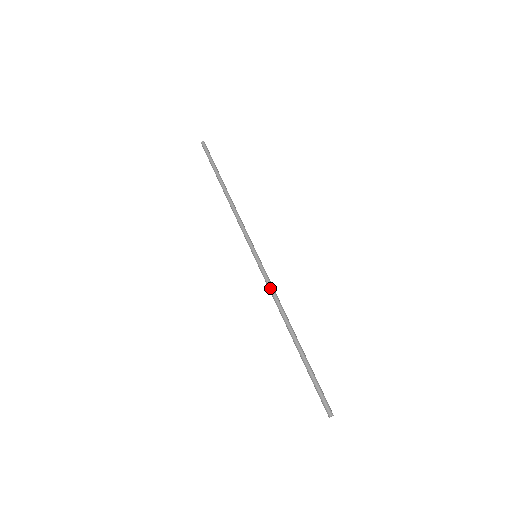
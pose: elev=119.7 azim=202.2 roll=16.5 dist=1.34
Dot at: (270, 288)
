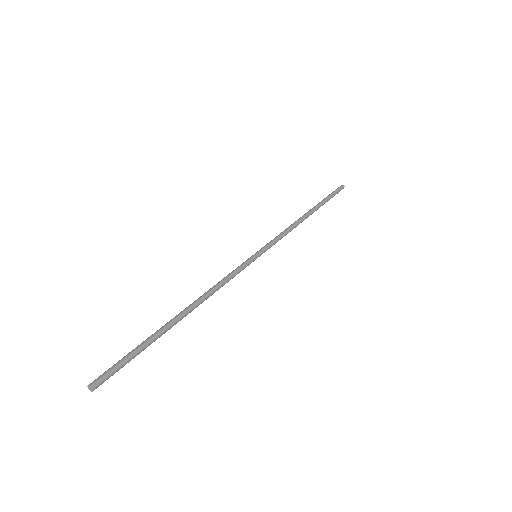
Dot at: occluded
